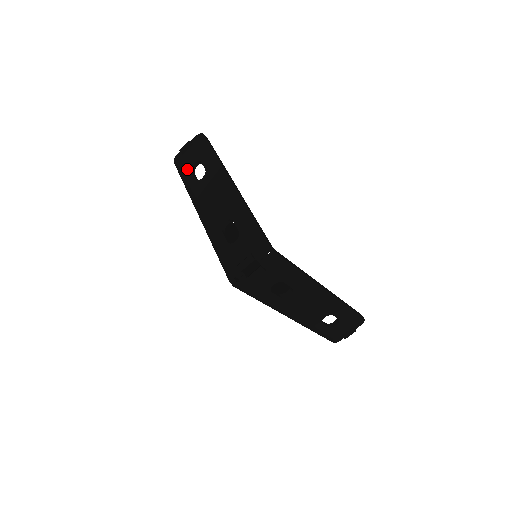
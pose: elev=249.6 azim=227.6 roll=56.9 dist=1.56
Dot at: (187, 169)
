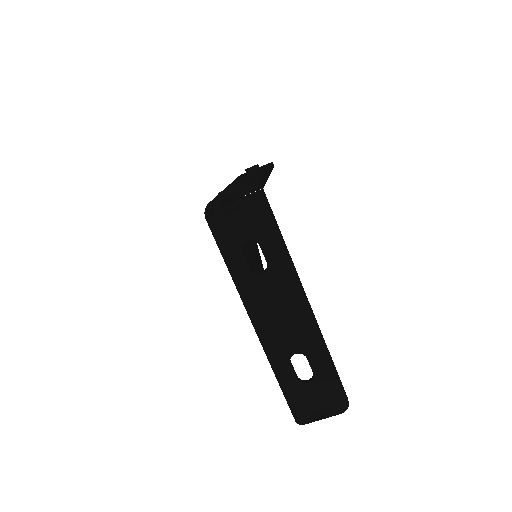
Dot at: (241, 176)
